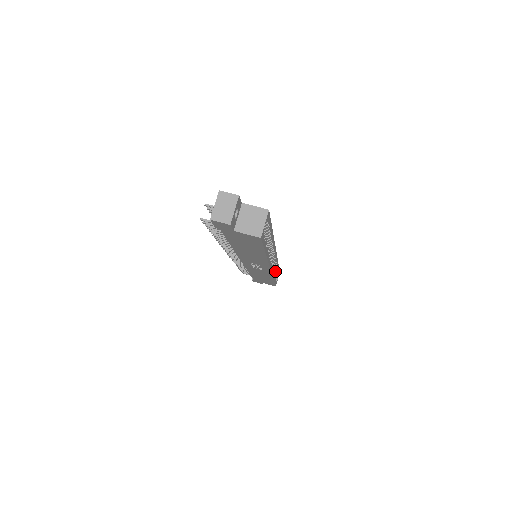
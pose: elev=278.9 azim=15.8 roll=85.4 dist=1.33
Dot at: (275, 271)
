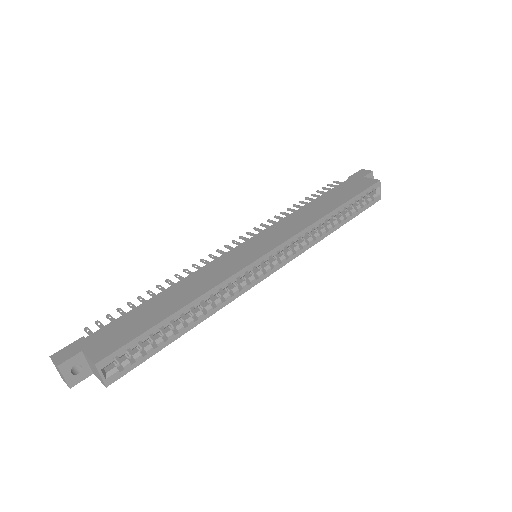
Dot at: (344, 209)
